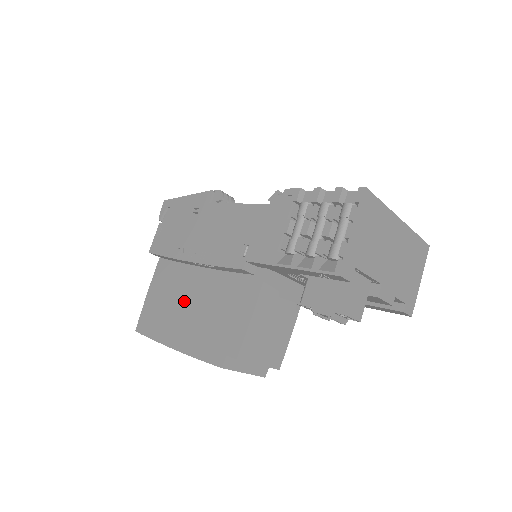
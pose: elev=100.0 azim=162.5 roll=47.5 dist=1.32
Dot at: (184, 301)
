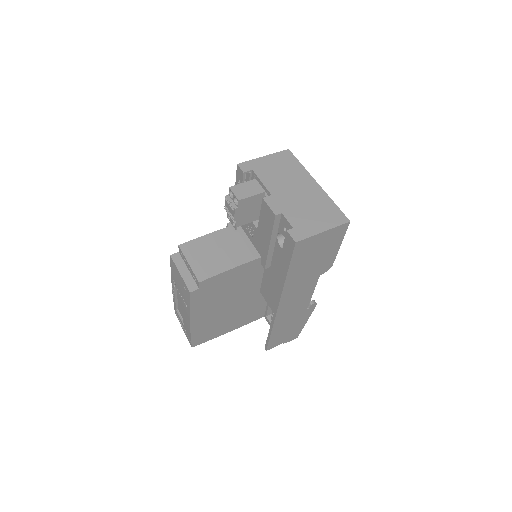
Dot at: occluded
